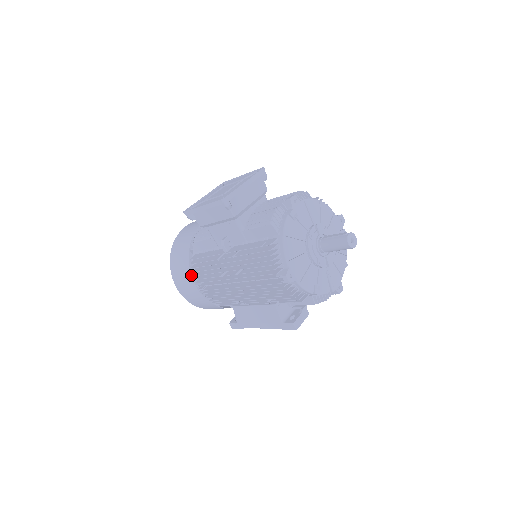
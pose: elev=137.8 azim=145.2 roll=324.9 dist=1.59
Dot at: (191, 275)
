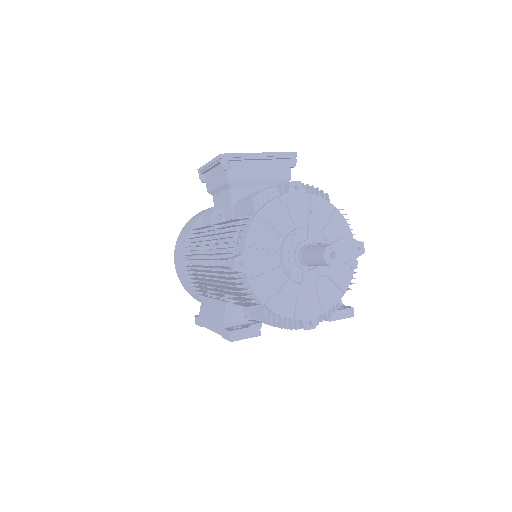
Dot at: (184, 246)
